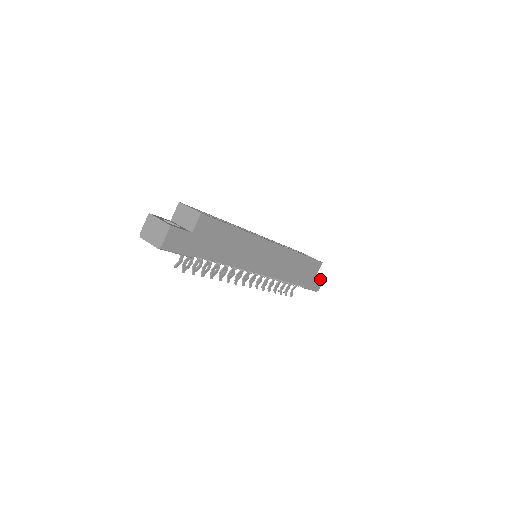
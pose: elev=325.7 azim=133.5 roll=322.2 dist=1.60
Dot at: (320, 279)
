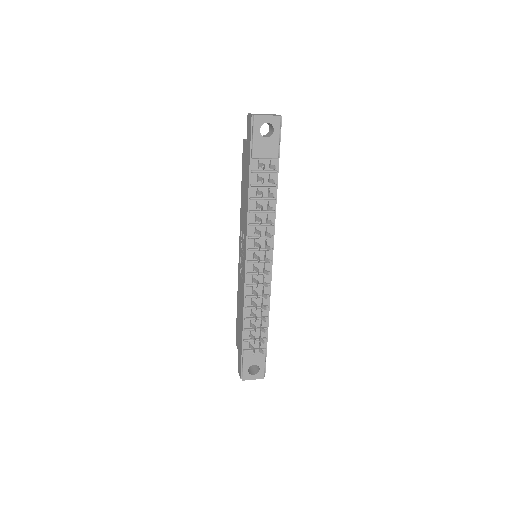
Dot at: occluded
